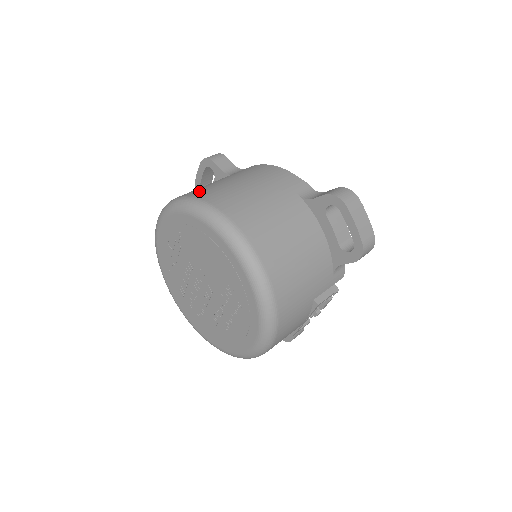
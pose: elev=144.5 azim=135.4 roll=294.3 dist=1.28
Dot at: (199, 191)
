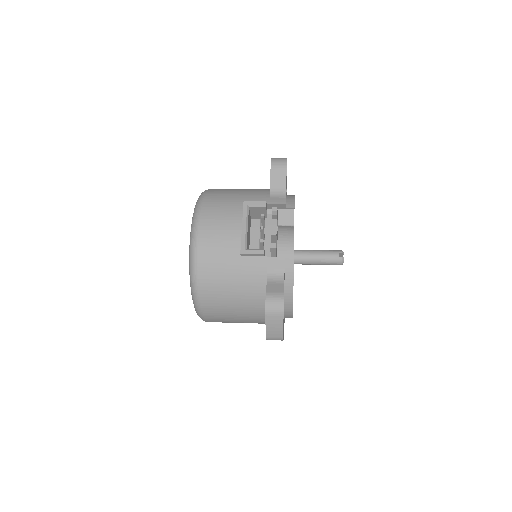
Dot at: occluded
